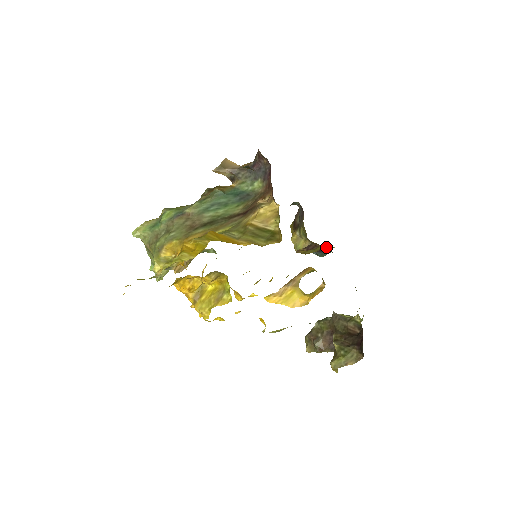
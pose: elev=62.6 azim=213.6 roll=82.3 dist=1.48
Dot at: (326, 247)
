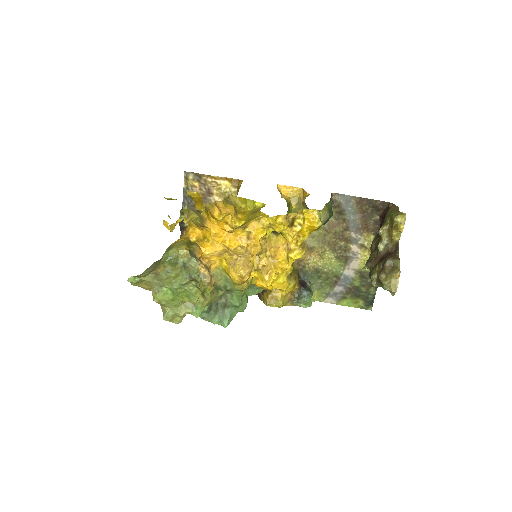
Dot at: (301, 281)
